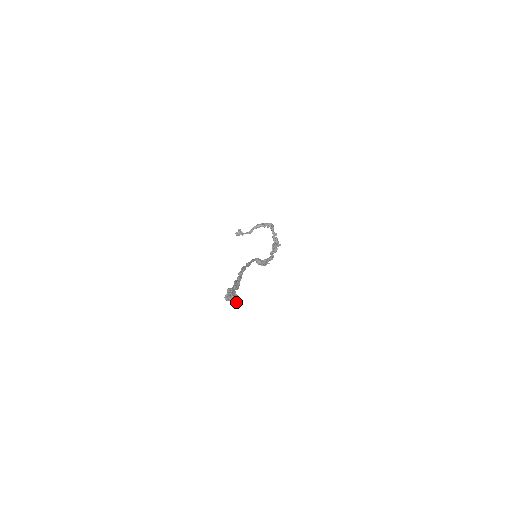
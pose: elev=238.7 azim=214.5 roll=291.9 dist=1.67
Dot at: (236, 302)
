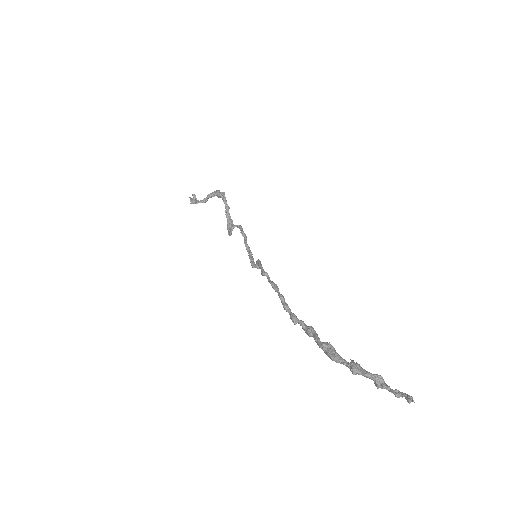
Dot at: (409, 396)
